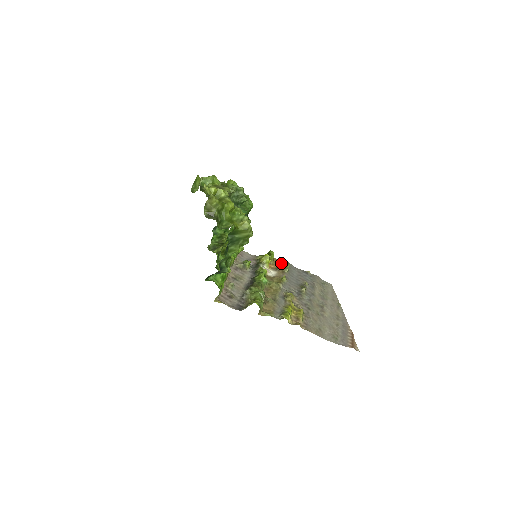
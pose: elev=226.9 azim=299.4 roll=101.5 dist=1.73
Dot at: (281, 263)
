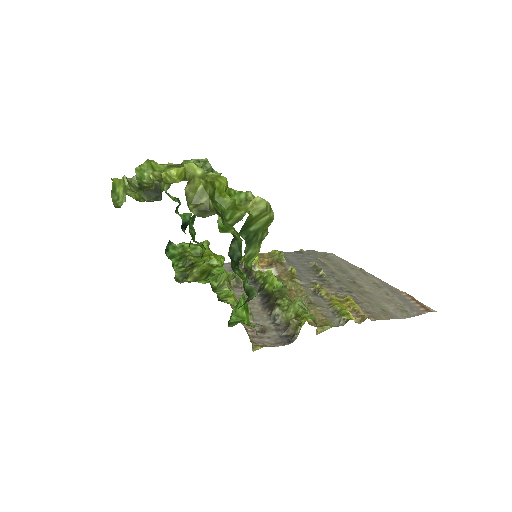
Dot at: (268, 255)
